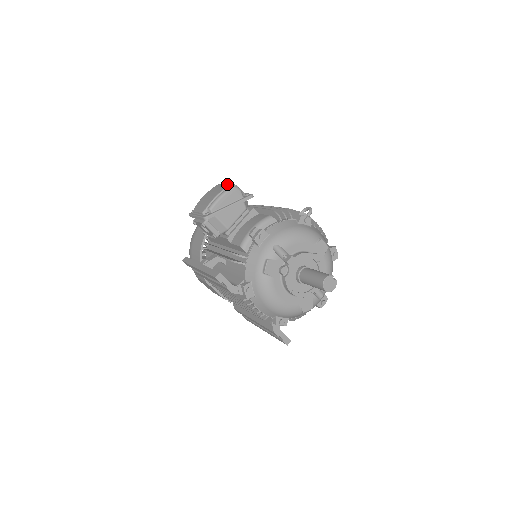
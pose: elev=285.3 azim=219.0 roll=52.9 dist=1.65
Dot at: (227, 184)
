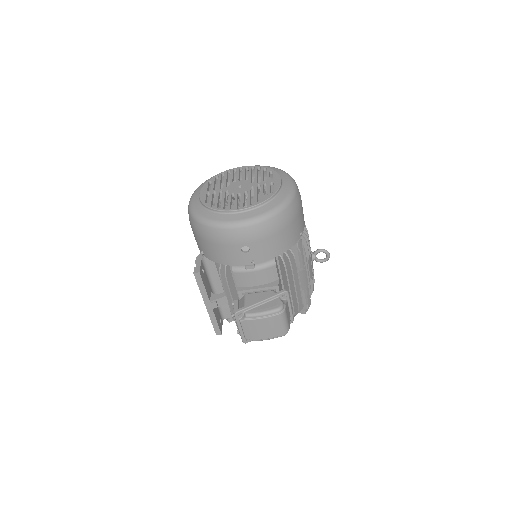
Dot at: (285, 329)
